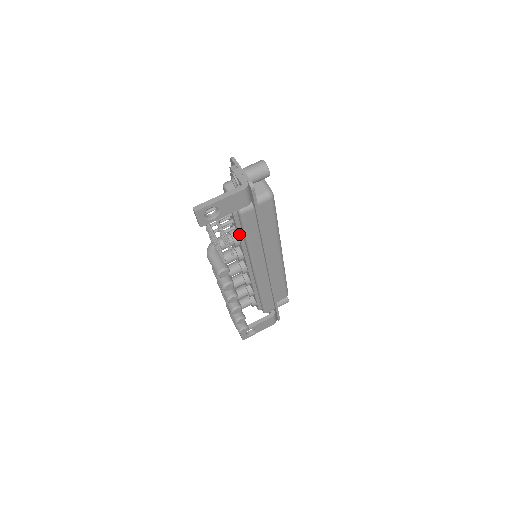
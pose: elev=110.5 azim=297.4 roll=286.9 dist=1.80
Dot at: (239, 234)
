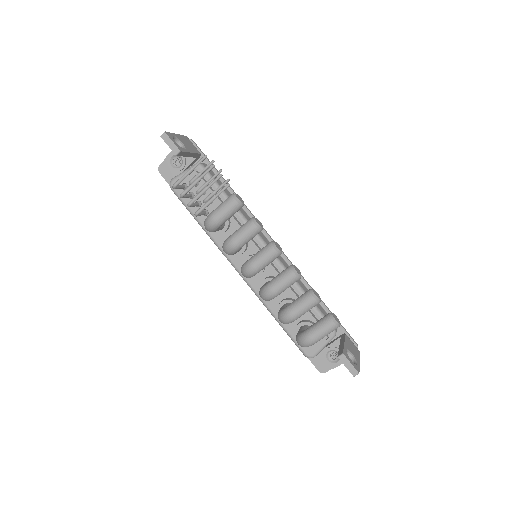
Dot at: (218, 199)
